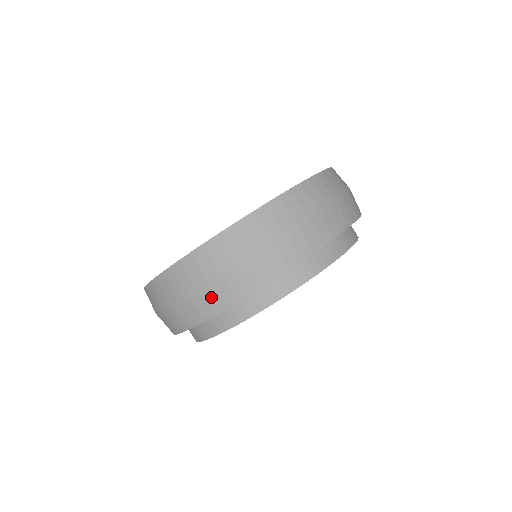
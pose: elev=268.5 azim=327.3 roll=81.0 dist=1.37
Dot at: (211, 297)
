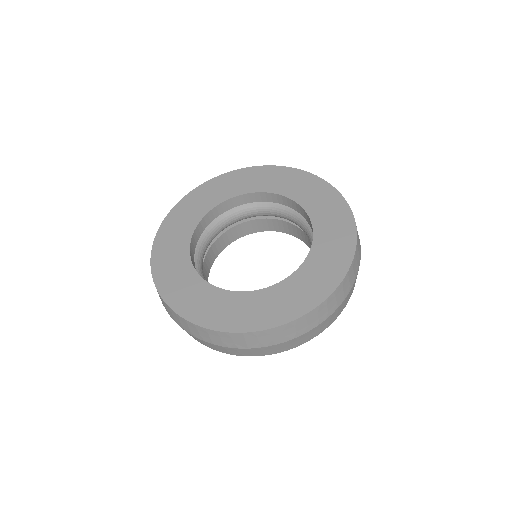
Dot at: (222, 349)
